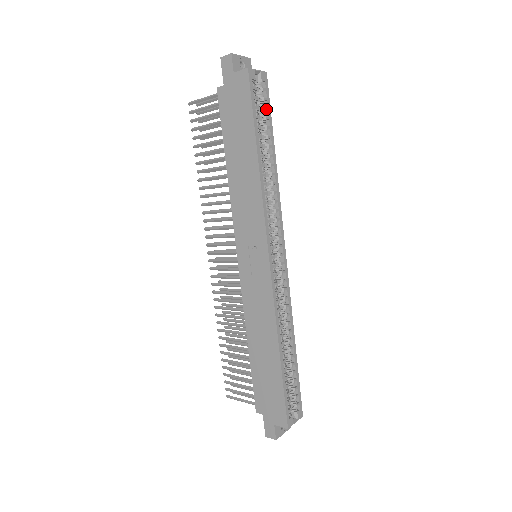
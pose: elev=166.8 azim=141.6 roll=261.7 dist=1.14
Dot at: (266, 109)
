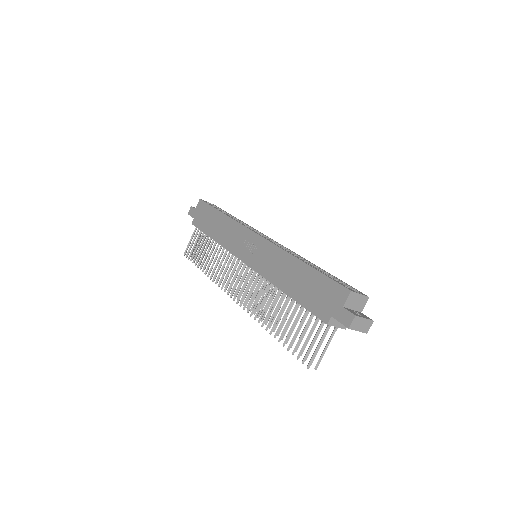
Dot at: (220, 209)
